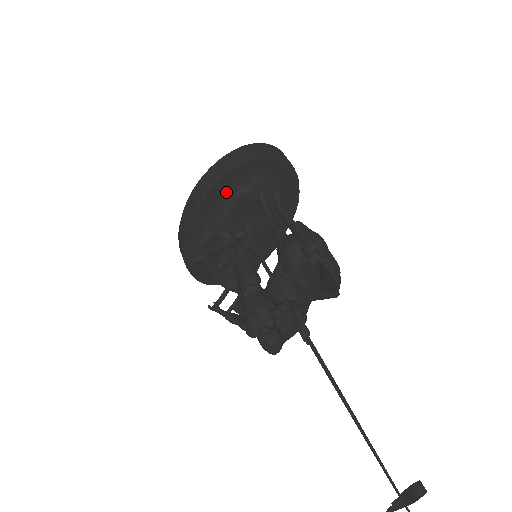
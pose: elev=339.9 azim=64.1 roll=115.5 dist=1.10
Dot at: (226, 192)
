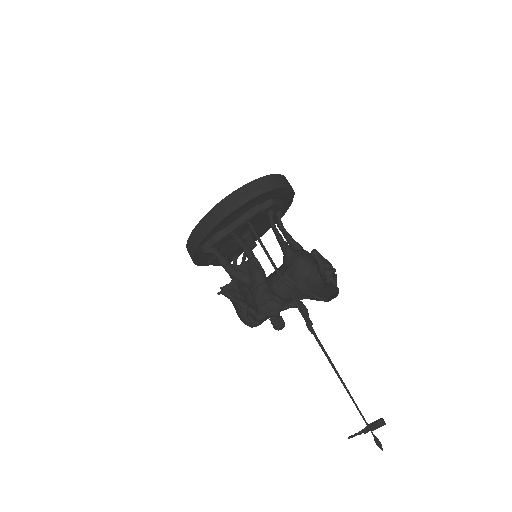
Dot at: (248, 207)
